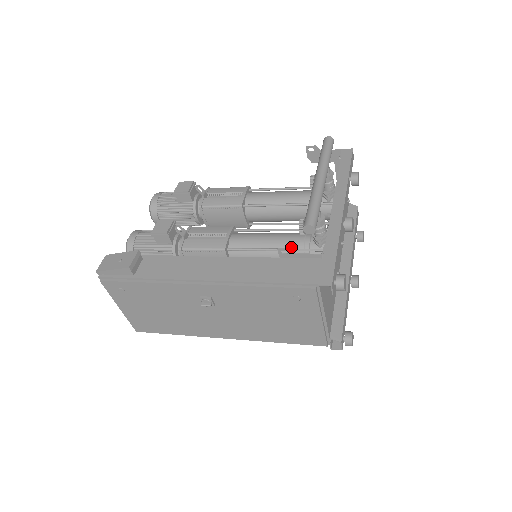
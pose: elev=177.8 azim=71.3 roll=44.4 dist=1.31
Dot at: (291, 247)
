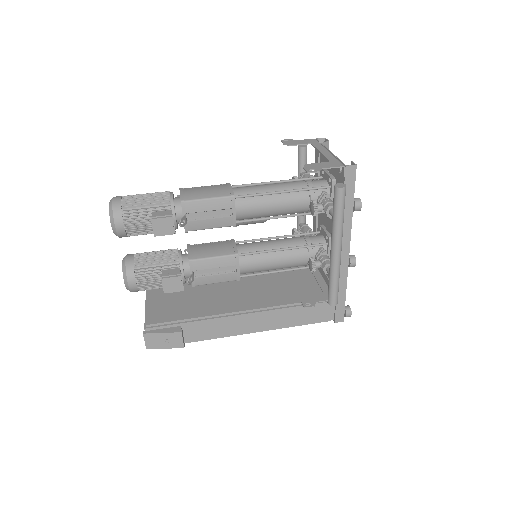
Dot at: (297, 266)
